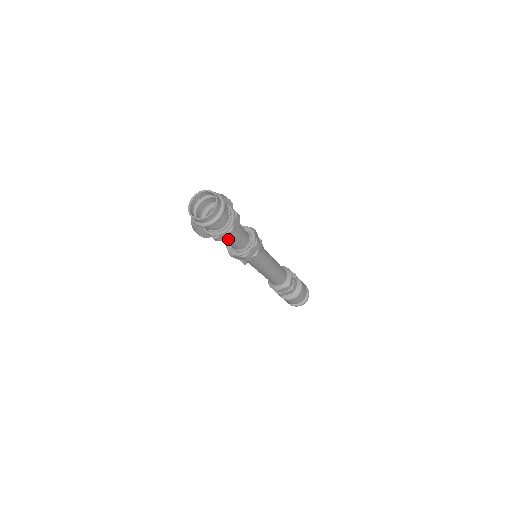
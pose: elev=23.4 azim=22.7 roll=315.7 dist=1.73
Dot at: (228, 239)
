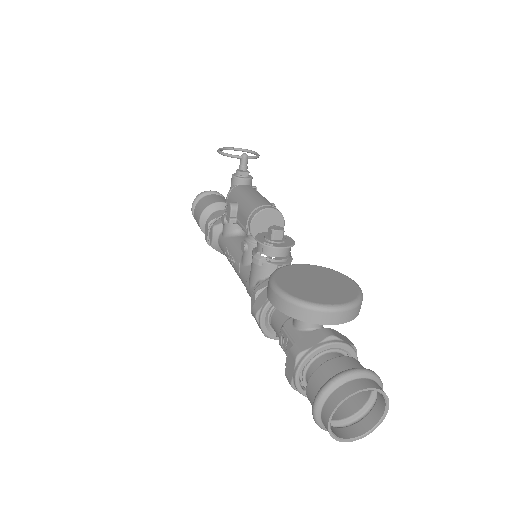
Dot at: occluded
